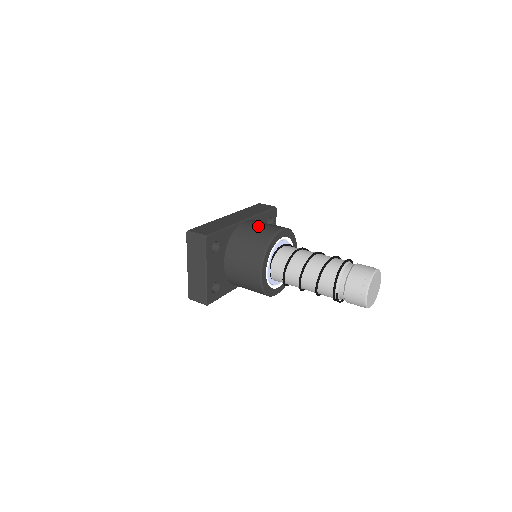
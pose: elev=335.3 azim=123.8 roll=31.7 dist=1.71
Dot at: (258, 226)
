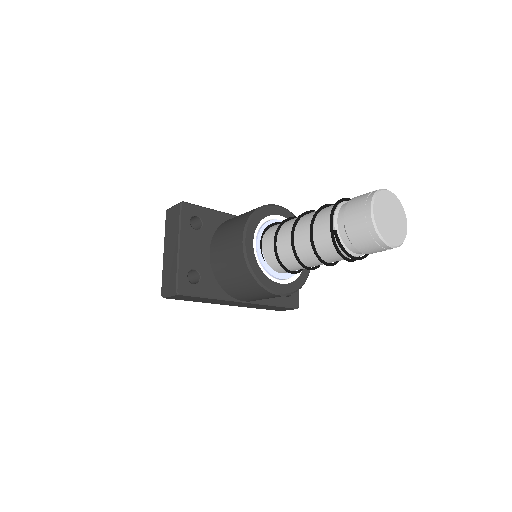
Dot at: occluded
